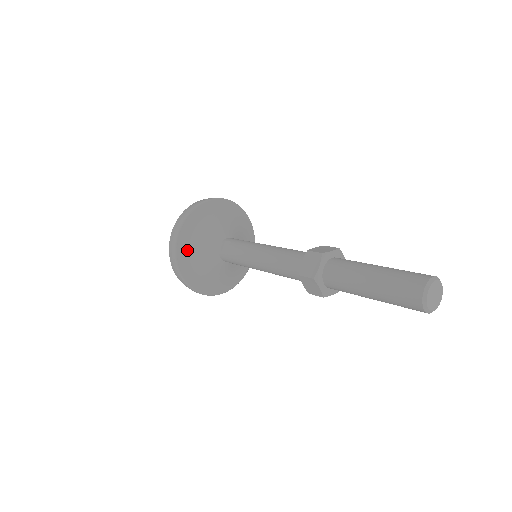
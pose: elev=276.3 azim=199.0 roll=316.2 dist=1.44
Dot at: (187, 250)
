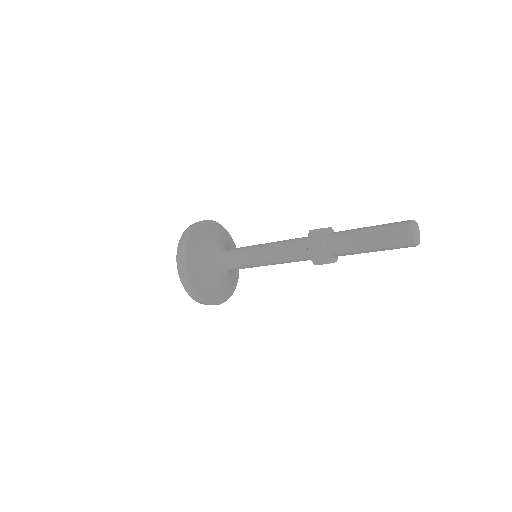
Dot at: (207, 291)
